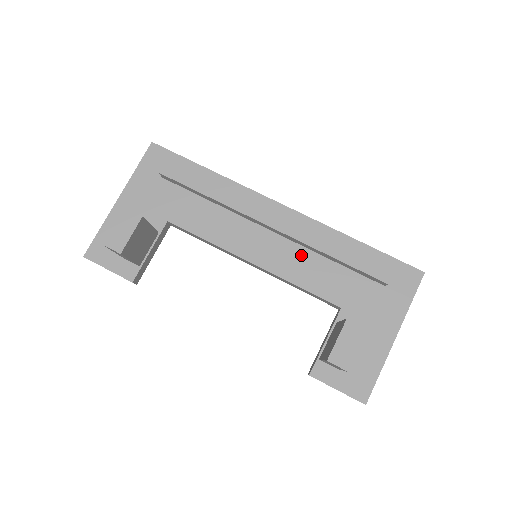
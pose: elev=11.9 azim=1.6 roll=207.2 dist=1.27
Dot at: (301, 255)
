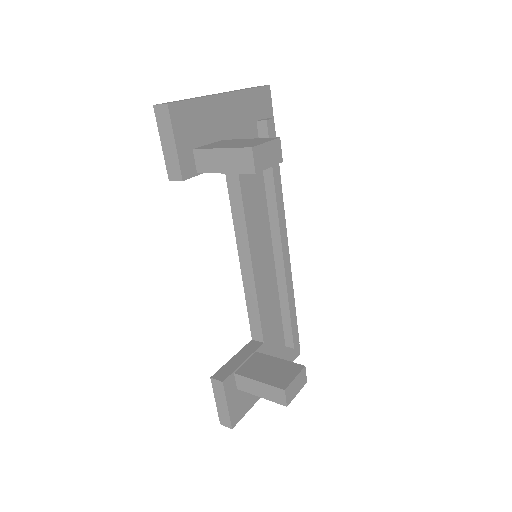
Dot at: (272, 283)
